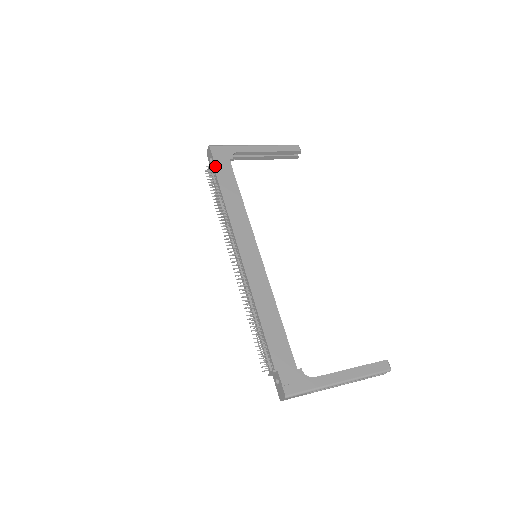
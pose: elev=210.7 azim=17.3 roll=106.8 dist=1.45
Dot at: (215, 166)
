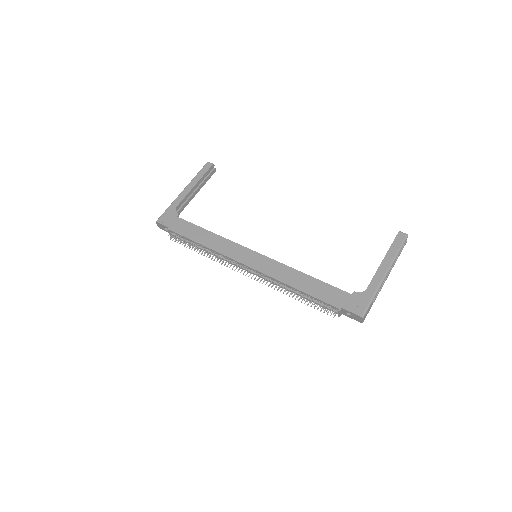
Dot at: (173, 230)
